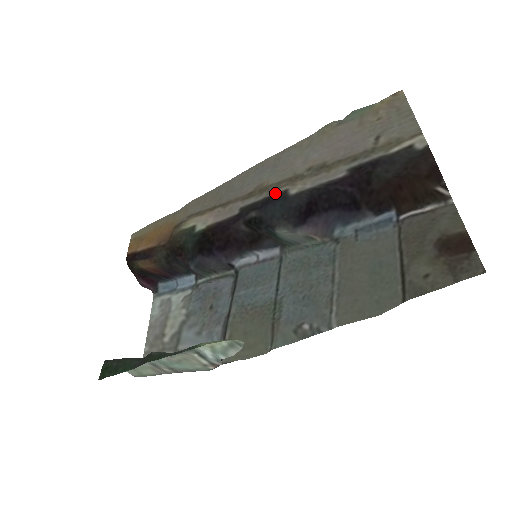
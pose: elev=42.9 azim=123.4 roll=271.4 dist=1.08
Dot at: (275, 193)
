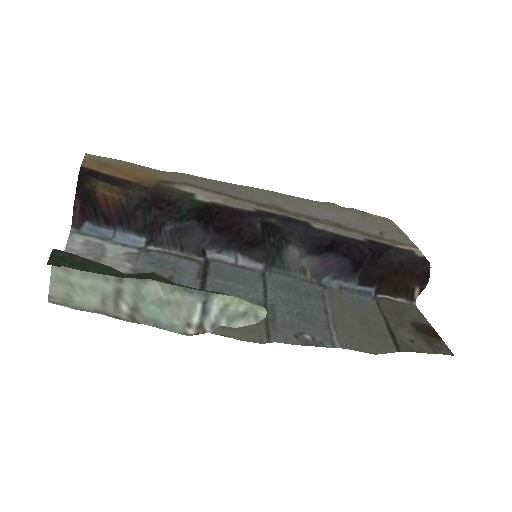
Dot at: (296, 218)
